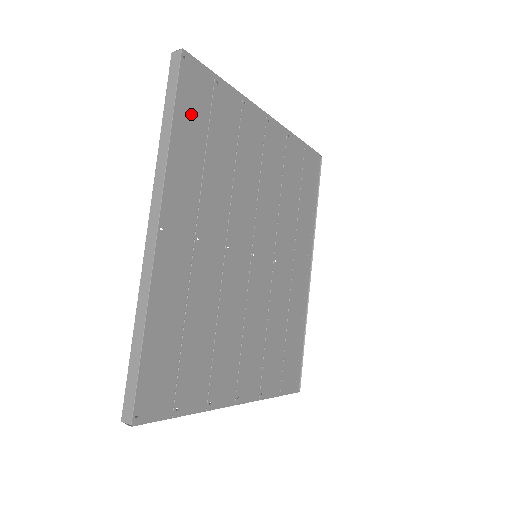
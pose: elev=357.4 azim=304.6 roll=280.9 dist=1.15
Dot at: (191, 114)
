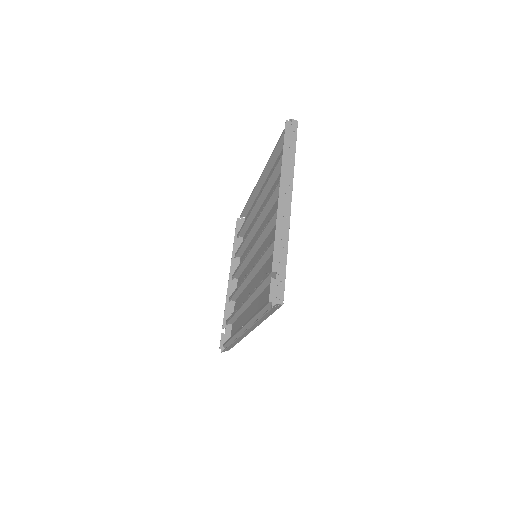
Dot at: occluded
